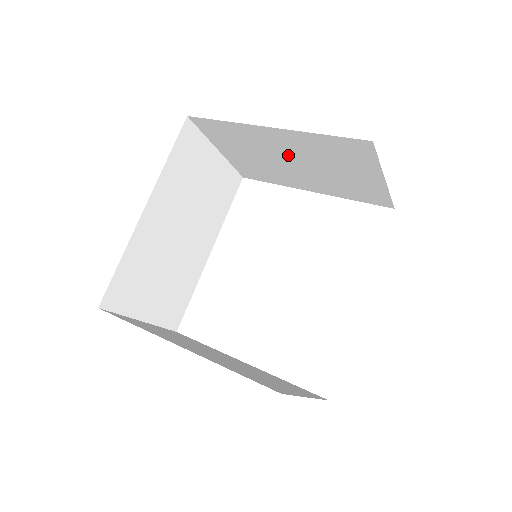
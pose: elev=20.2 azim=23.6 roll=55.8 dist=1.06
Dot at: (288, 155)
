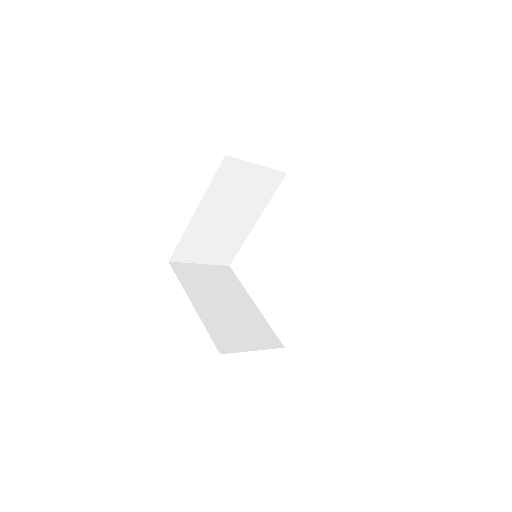
Dot at: occluded
